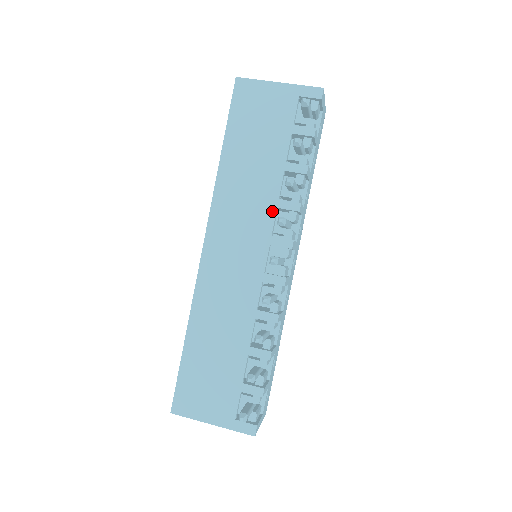
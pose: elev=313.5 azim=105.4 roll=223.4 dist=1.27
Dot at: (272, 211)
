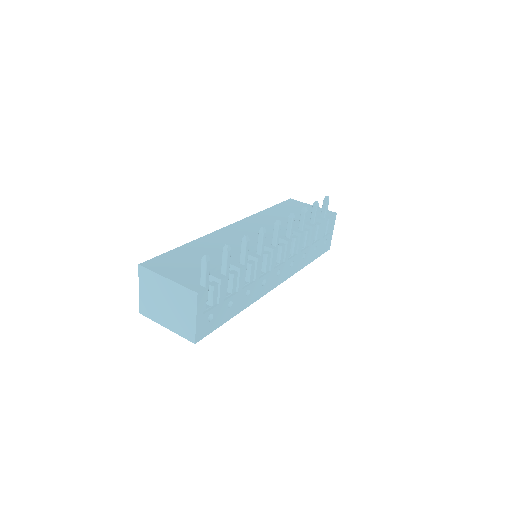
Dot at: (284, 229)
